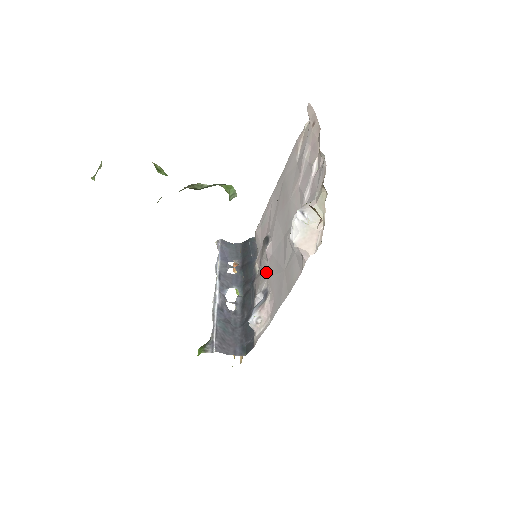
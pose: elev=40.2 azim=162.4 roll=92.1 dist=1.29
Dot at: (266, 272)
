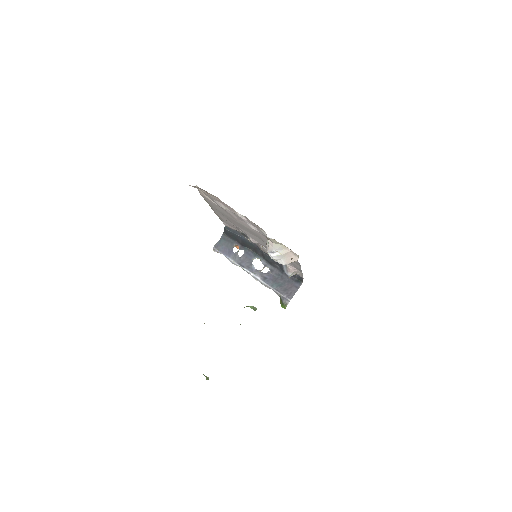
Dot at: (265, 248)
